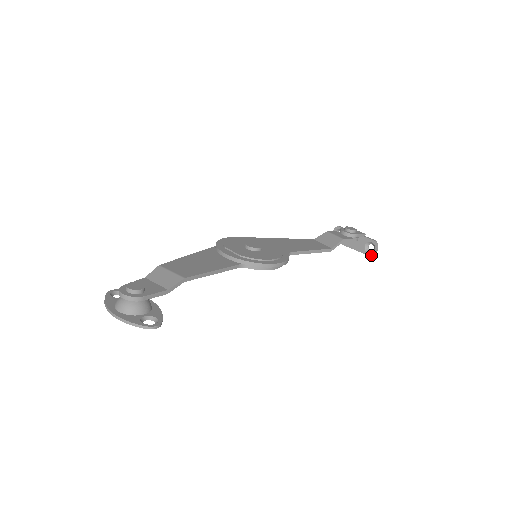
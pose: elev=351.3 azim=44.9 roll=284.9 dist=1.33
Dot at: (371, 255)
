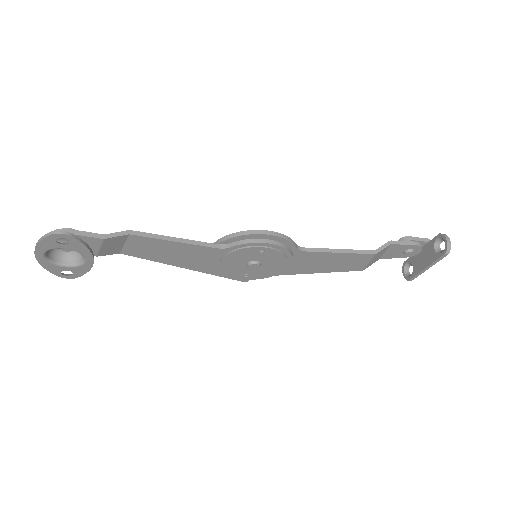
Dot at: (445, 251)
